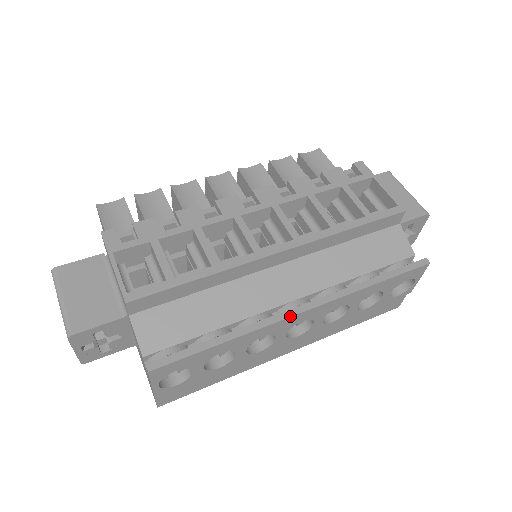
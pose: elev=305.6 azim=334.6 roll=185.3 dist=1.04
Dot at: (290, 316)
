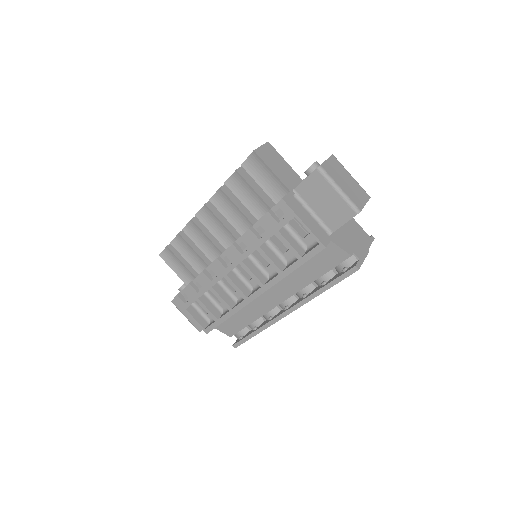
Dot at: occluded
